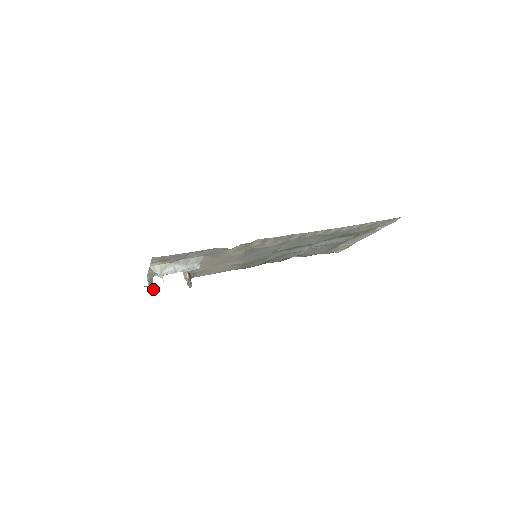
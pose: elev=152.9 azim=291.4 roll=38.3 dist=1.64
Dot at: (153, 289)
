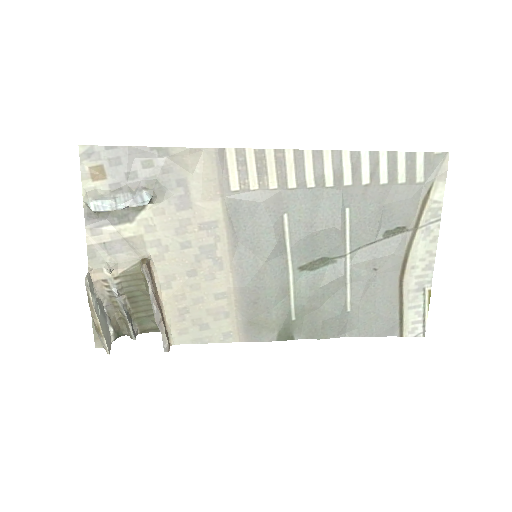
Dot at: (102, 327)
